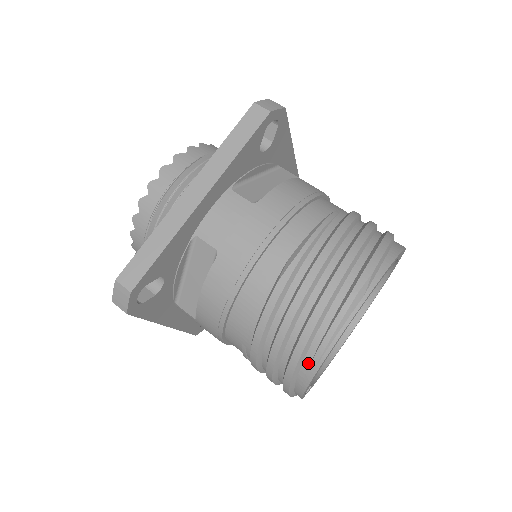
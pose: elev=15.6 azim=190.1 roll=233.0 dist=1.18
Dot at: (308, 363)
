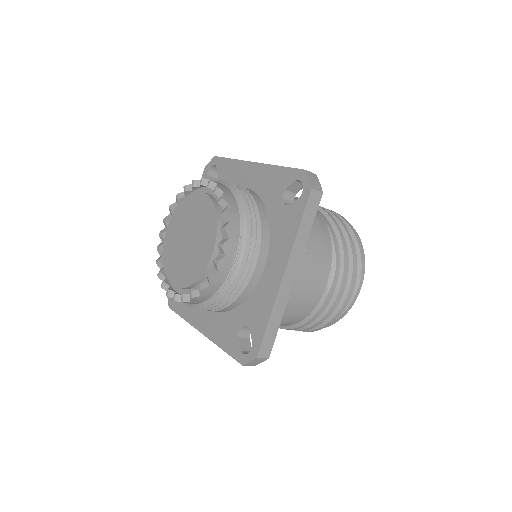
Dot at: (332, 322)
